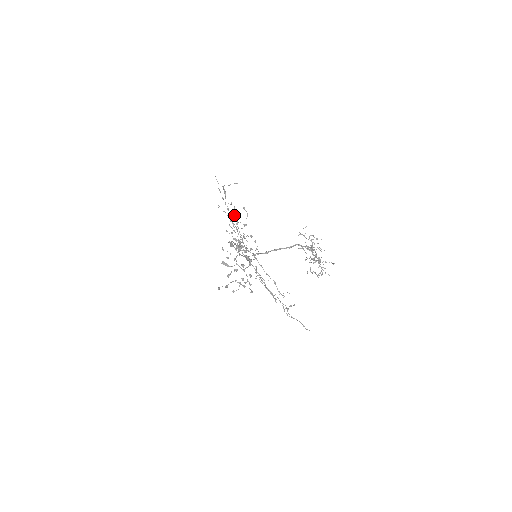
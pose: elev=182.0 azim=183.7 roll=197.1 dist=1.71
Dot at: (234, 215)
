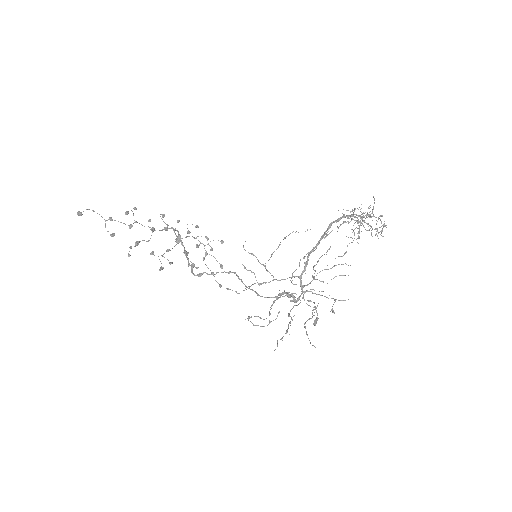
Dot at: occluded
